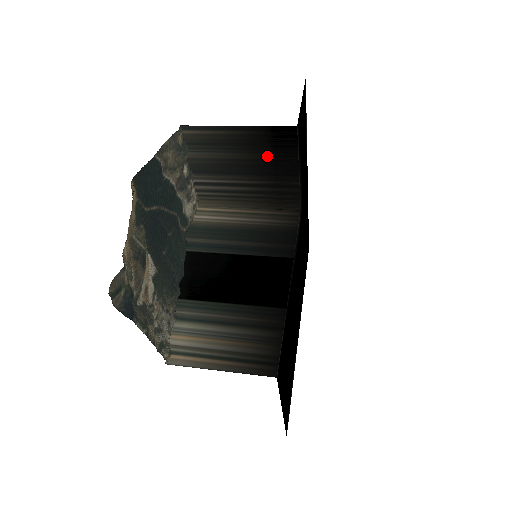
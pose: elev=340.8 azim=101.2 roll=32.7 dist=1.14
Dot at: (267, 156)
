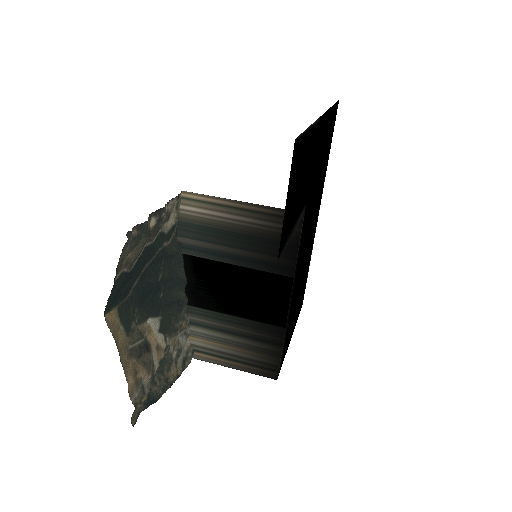
Dot at: occluded
